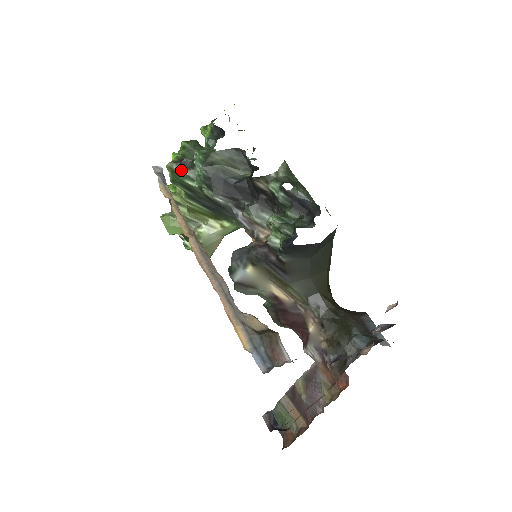
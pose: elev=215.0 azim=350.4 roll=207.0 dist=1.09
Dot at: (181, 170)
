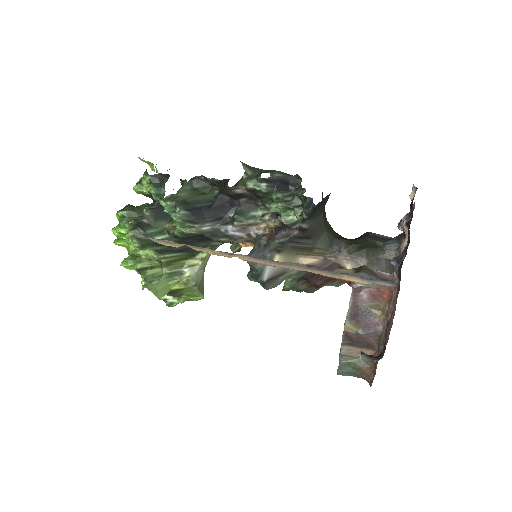
Dot at: (144, 232)
